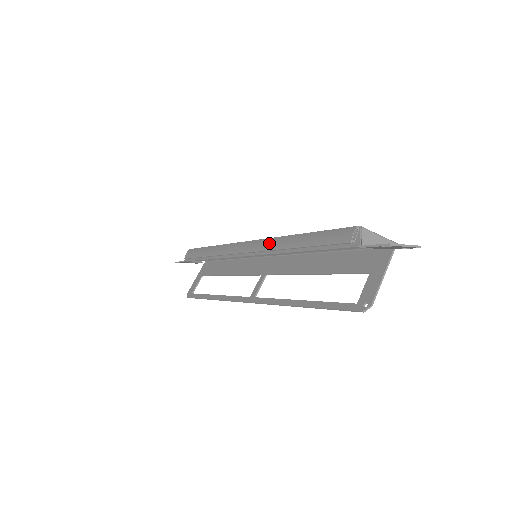
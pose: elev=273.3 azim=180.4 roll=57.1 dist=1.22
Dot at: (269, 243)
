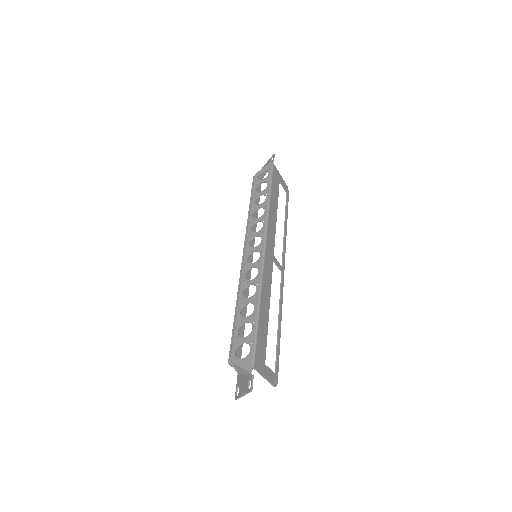
Dot at: occluded
